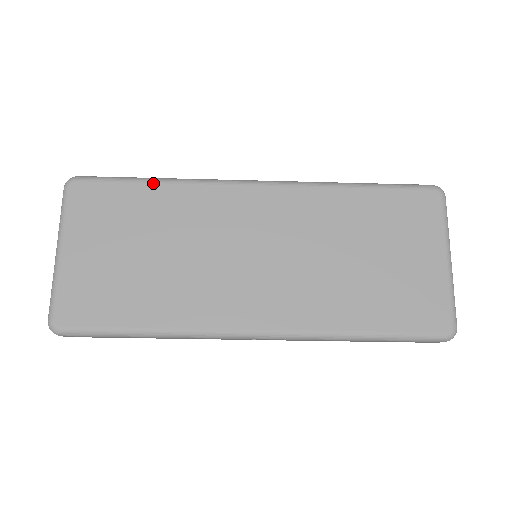
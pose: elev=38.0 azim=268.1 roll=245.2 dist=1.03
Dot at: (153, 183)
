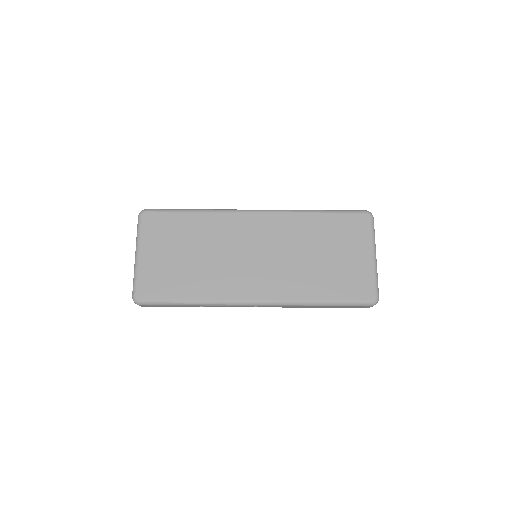
Dot at: (192, 213)
